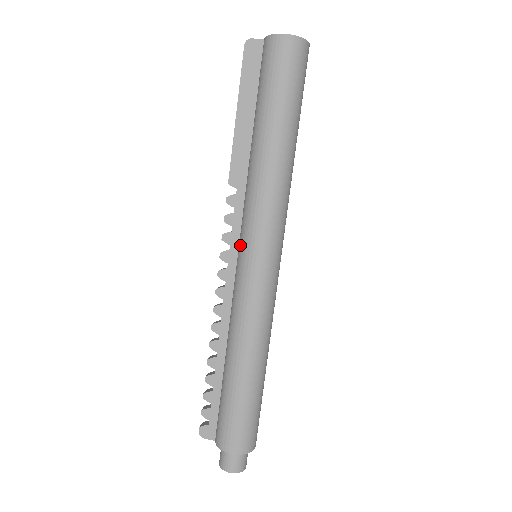
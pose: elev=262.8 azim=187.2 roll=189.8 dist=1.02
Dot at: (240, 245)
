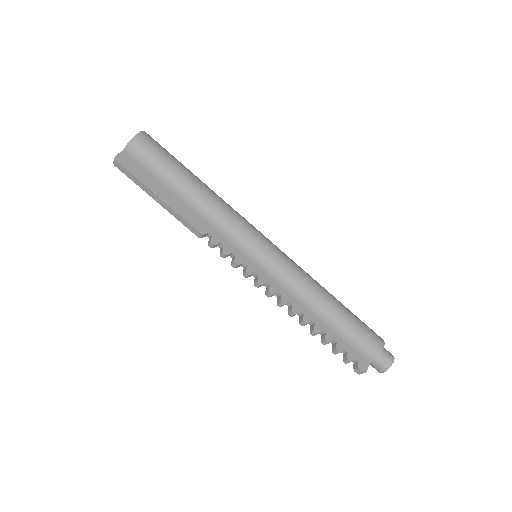
Dot at: (250, 253)
